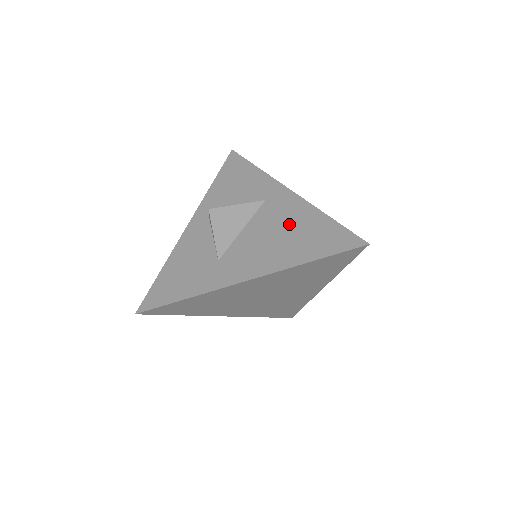
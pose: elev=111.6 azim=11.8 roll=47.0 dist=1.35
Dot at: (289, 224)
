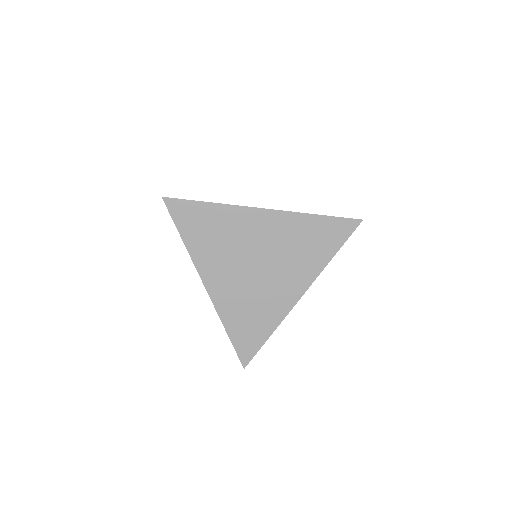
Dot at: occluded
